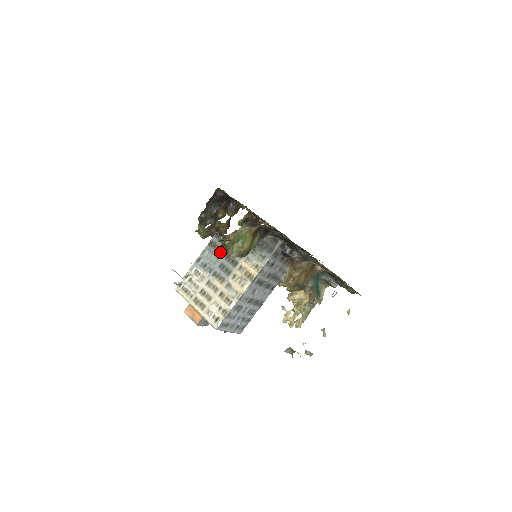
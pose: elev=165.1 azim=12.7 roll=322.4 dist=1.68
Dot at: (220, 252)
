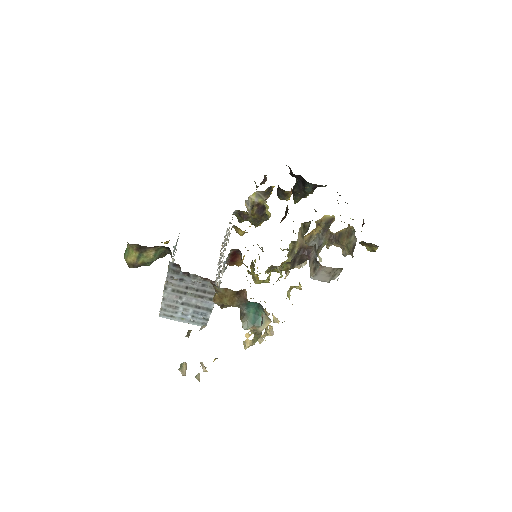
Dot at: occluded
